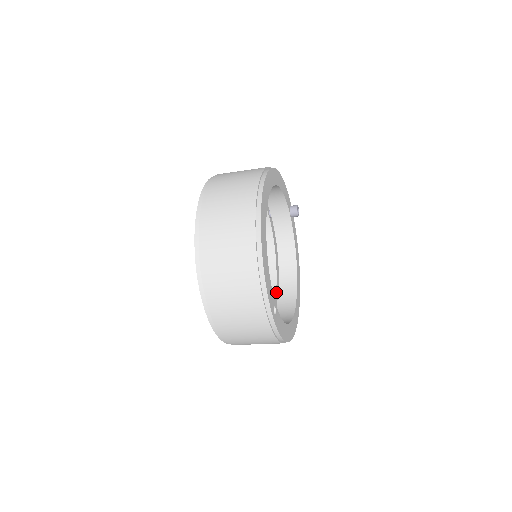
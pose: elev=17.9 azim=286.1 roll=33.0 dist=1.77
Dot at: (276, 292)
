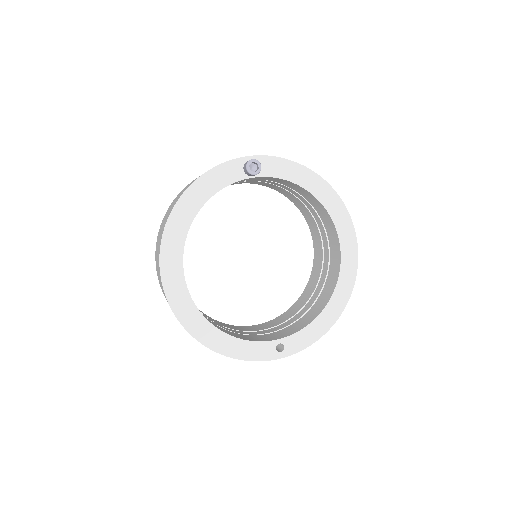
Dot at: (324, 225)
